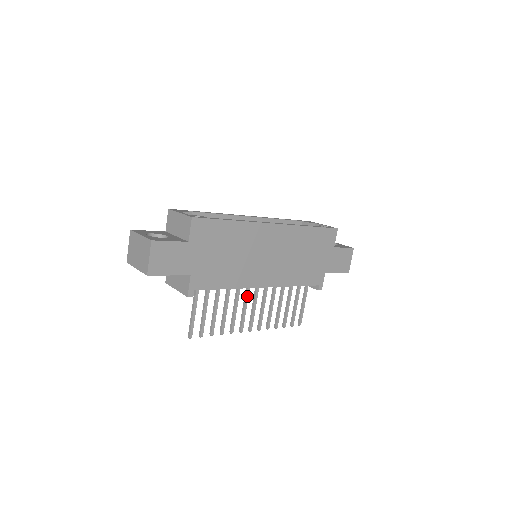
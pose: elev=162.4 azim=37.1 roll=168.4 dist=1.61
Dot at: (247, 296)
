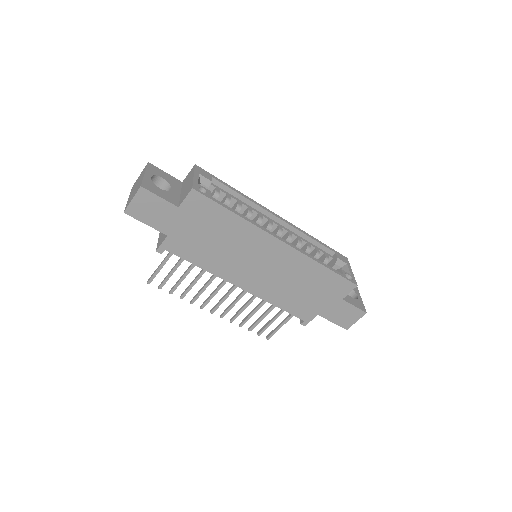
Dot at: (223, 284)
